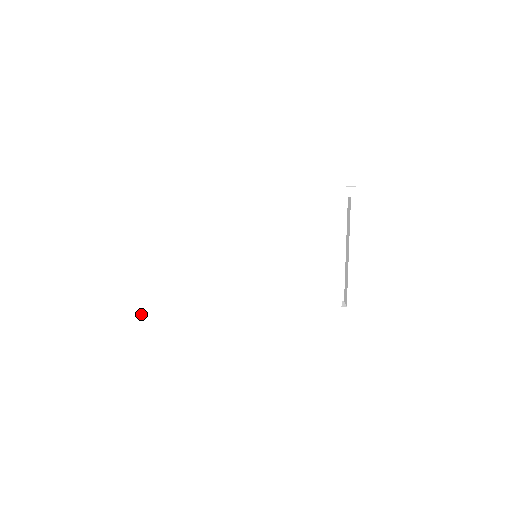
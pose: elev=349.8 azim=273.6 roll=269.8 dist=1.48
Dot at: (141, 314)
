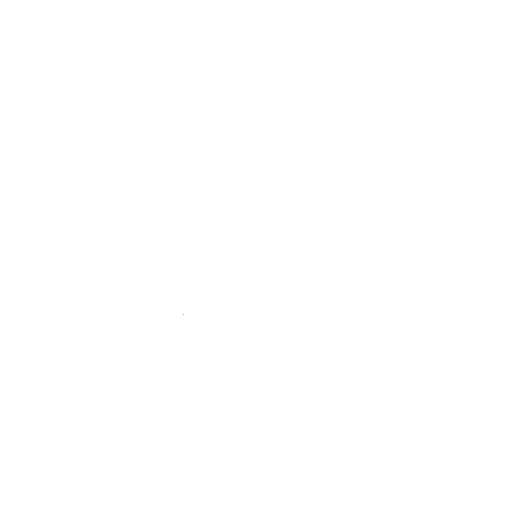
Dot at: (197, 326)
